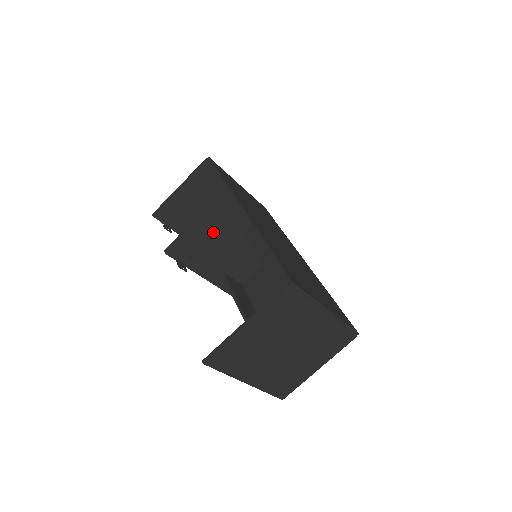
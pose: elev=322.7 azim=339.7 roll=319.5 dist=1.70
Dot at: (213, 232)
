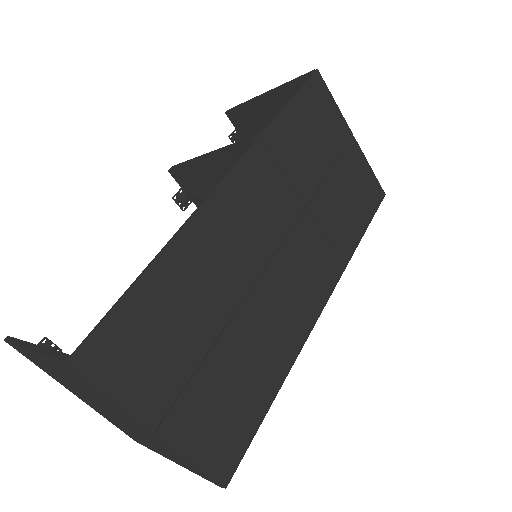
Dot at: occluded
